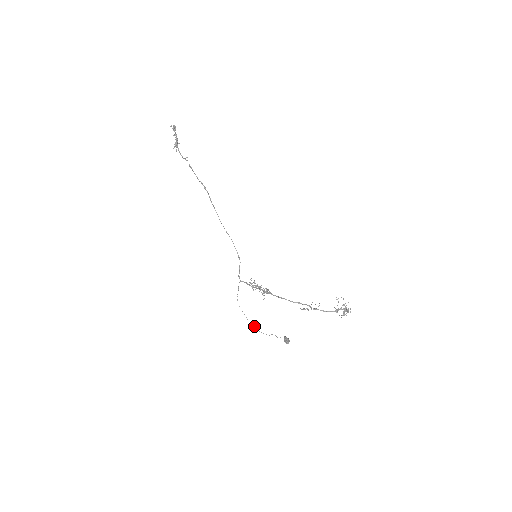
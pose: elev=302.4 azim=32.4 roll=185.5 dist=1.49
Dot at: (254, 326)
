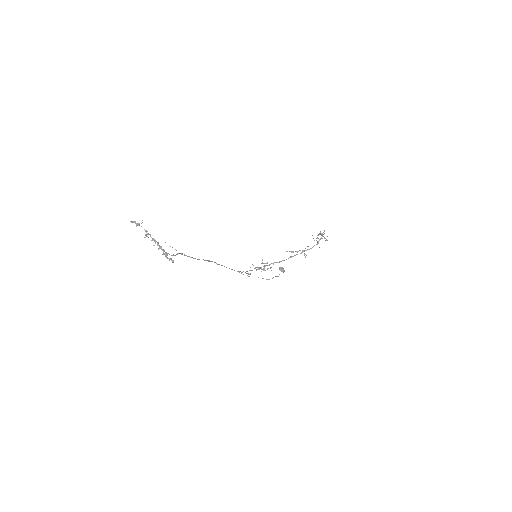
Dot at: occluded
